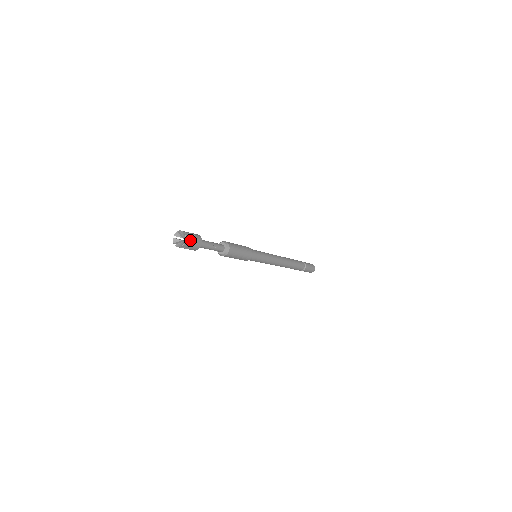
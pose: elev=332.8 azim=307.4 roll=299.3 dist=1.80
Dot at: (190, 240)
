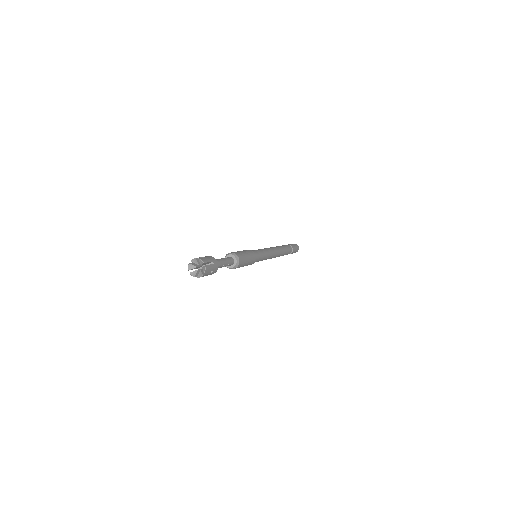
Dot at: (208, 271)
